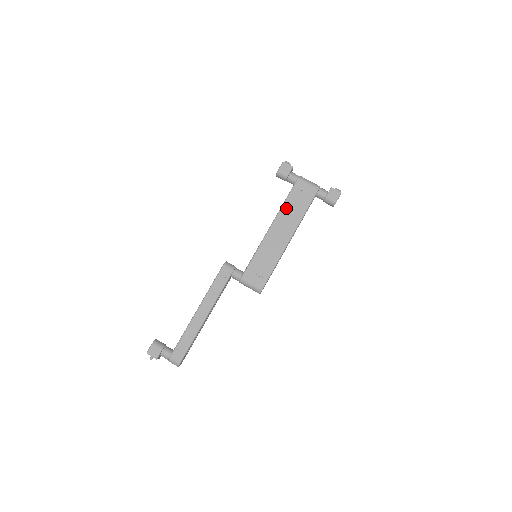
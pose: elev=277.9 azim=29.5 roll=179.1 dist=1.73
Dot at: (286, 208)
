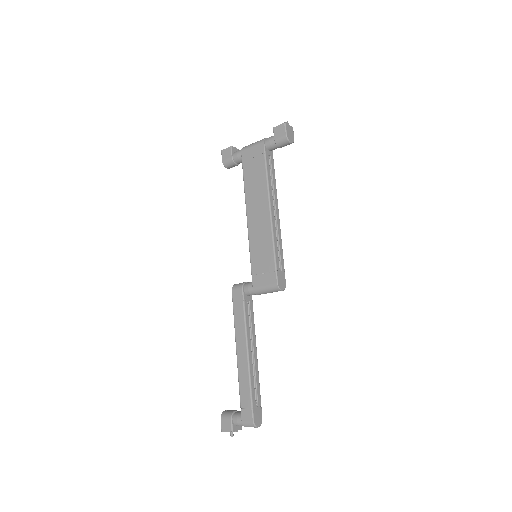
Dot at: (248, 187)
